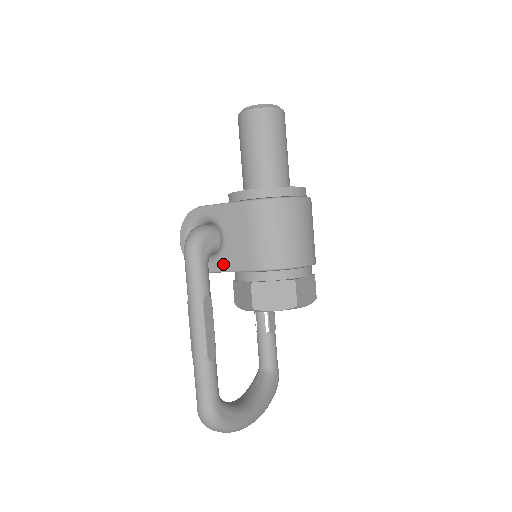
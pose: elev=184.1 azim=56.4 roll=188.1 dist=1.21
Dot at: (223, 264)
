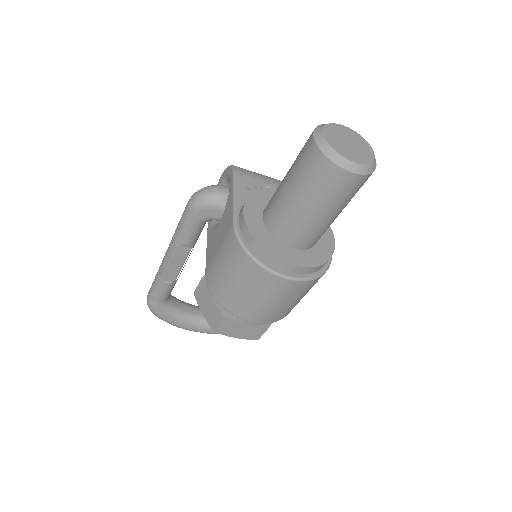
Dot at: (209, 238)
